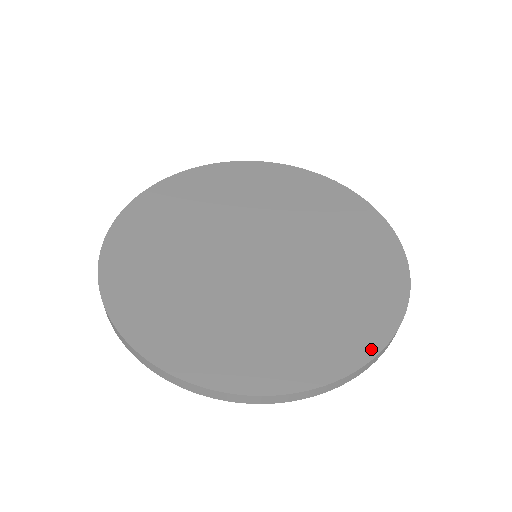
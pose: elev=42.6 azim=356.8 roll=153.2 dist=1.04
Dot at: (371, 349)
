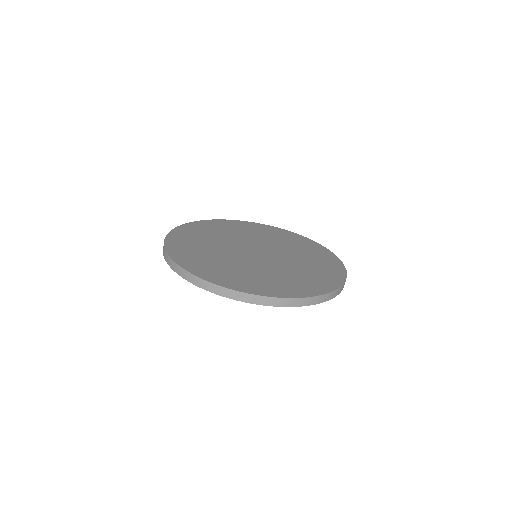
Dot at: (335, 285)
